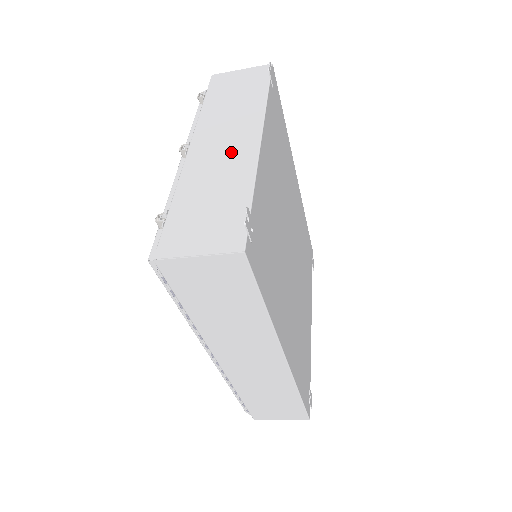
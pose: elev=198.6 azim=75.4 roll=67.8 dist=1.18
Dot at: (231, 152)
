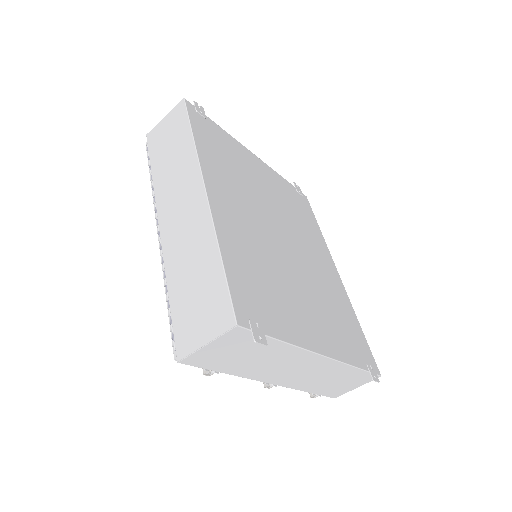
Dot at: occluded
